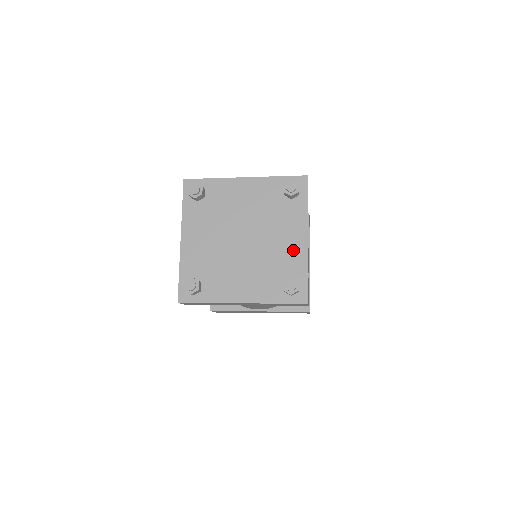
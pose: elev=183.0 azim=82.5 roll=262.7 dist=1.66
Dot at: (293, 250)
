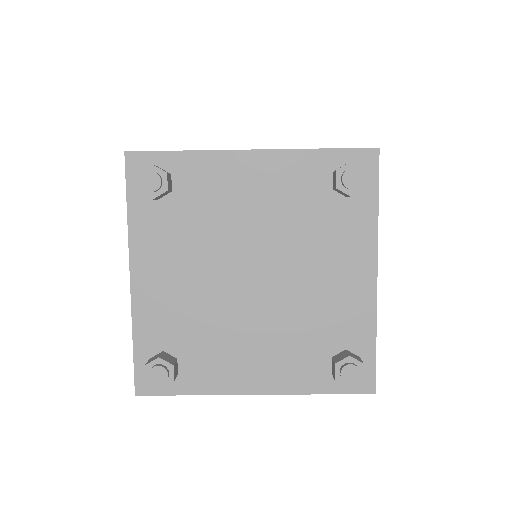
Dot at: (349, 298)
